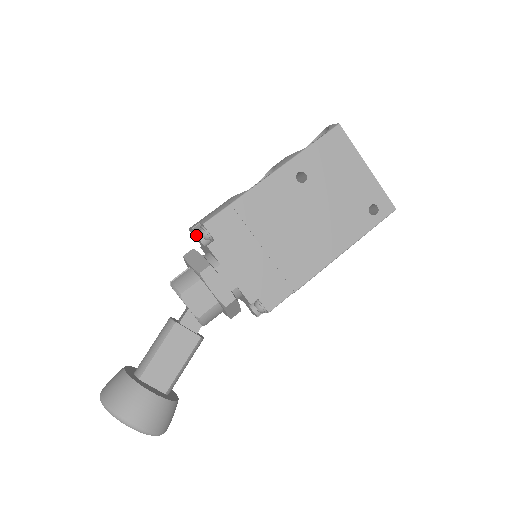
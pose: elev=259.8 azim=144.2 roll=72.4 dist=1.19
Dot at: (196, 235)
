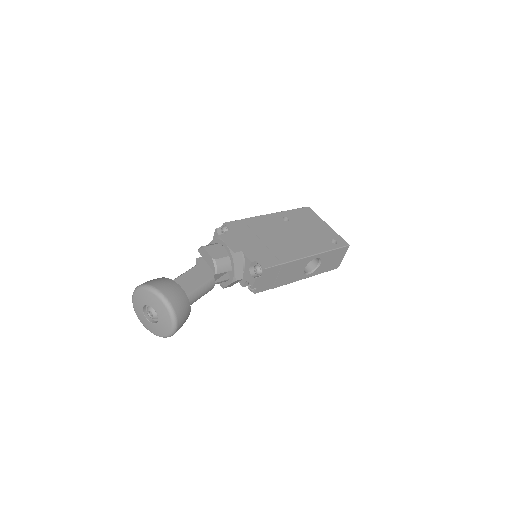
Dot at: (218, 234)
